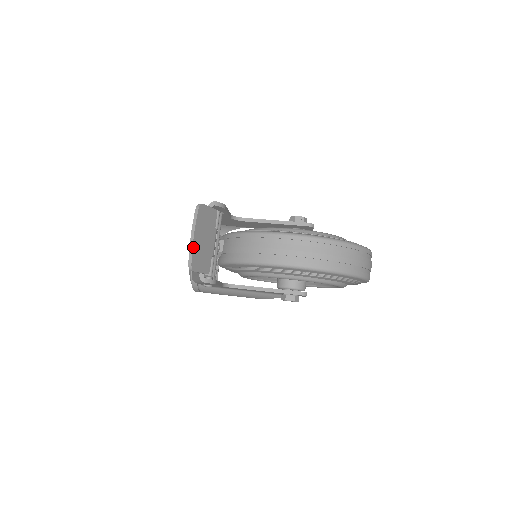
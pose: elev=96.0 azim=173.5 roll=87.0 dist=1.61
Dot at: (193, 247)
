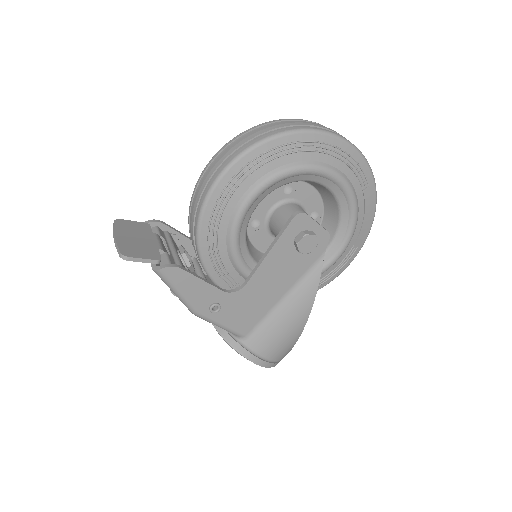
Dot at: (117, 242)
